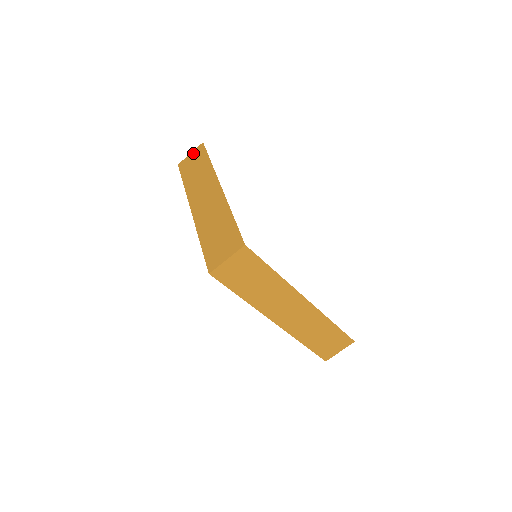
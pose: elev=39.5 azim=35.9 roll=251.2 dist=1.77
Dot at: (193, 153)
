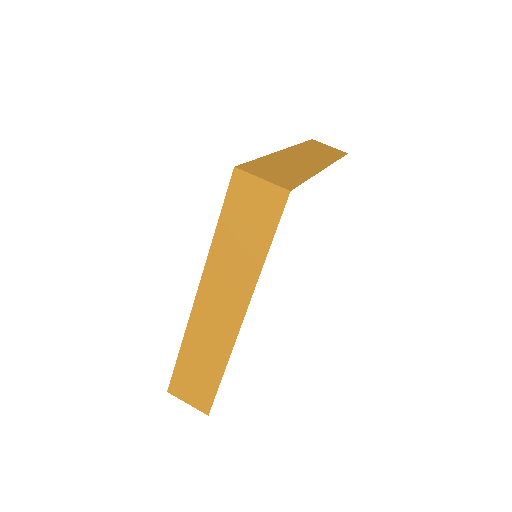
Dot at: (264, 189)
